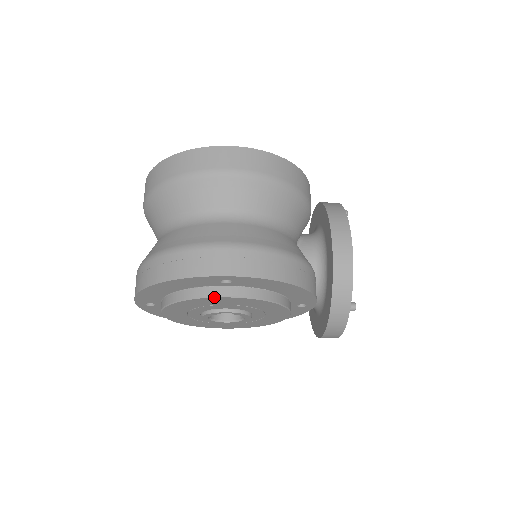
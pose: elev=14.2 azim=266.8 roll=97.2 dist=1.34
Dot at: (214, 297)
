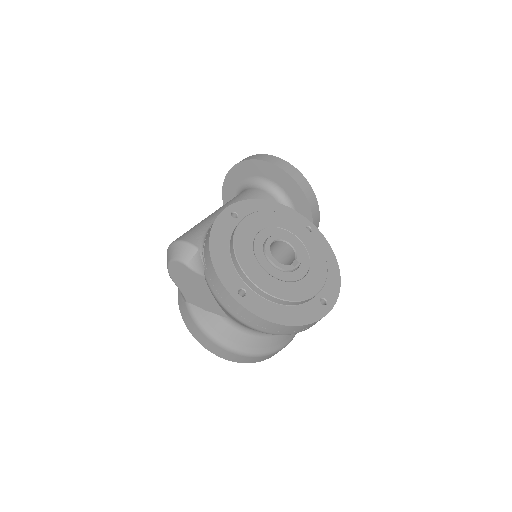
Dot at: occluded
